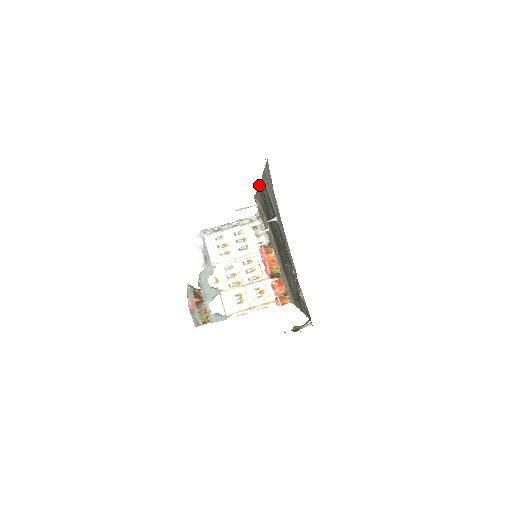
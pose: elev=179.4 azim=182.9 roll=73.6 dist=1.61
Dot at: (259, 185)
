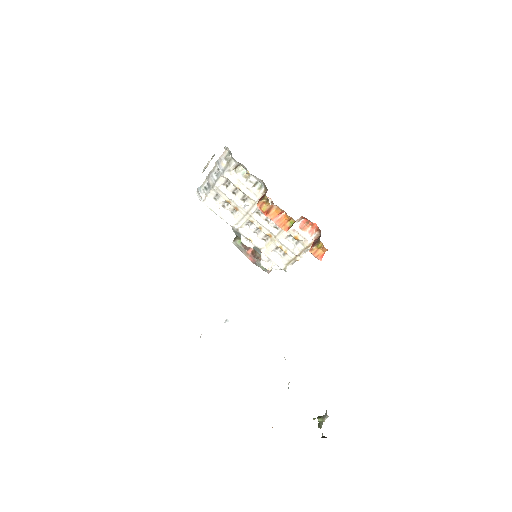
Dot at: occluded
